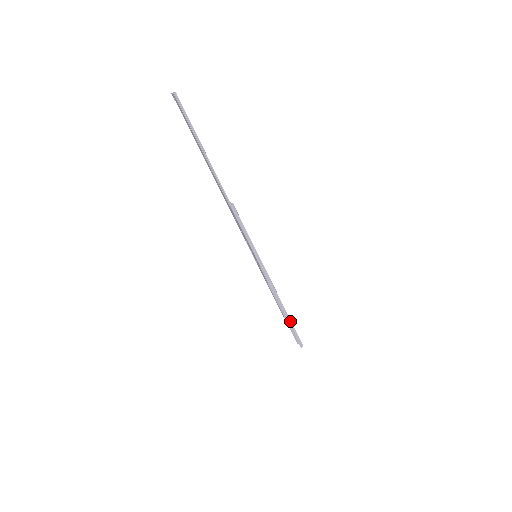
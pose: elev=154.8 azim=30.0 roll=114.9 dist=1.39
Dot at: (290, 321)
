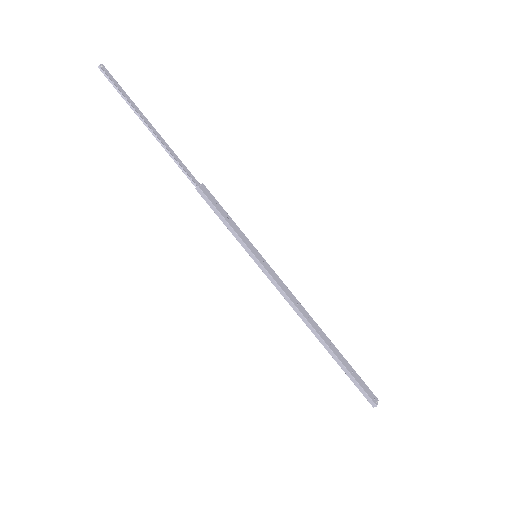
Dot at: (338, 360)
